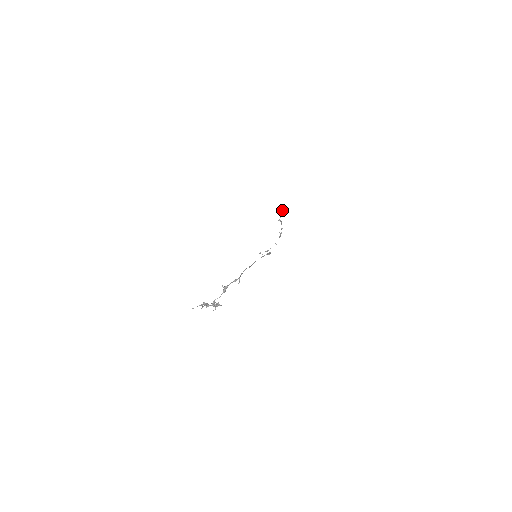
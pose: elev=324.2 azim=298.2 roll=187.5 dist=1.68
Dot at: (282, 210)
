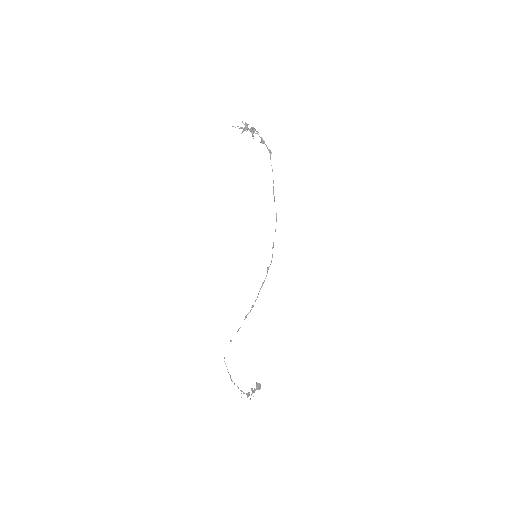
Dot at: (259, 385)
